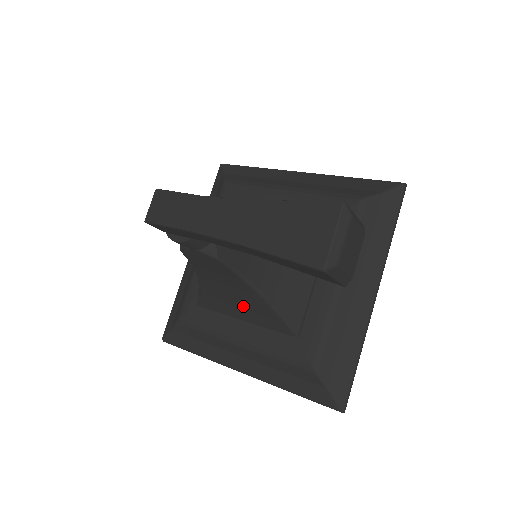
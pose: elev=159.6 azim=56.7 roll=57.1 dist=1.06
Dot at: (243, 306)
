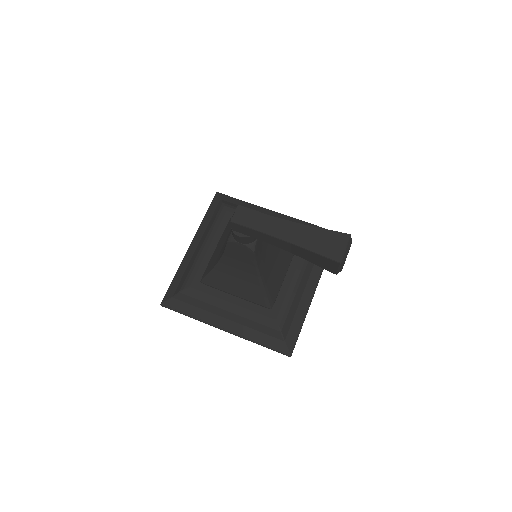
Dot at: (242, 285)
